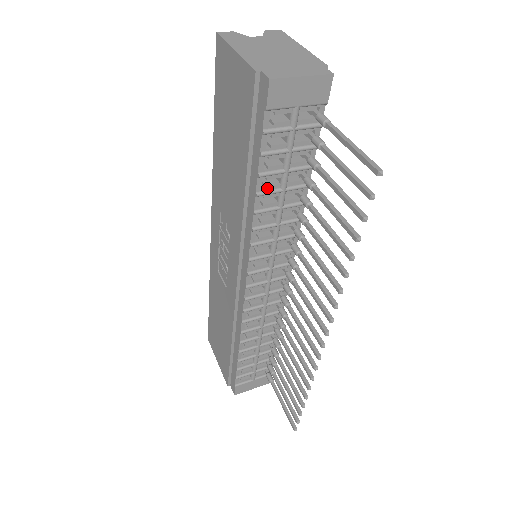
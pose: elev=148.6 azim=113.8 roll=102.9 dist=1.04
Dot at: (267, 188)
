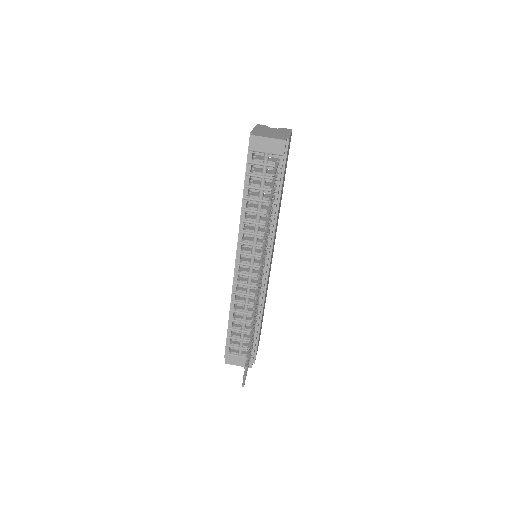
Dot at: (251, 197)
